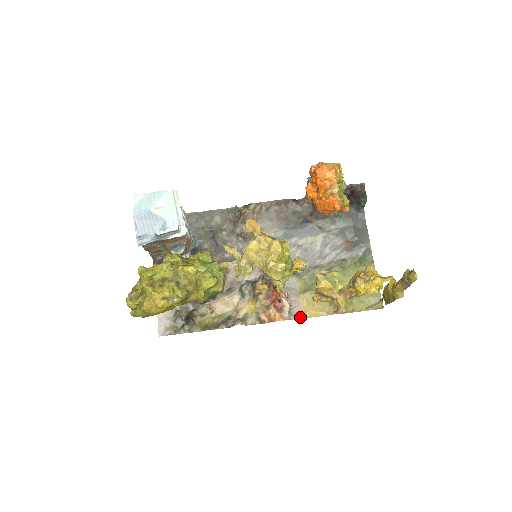
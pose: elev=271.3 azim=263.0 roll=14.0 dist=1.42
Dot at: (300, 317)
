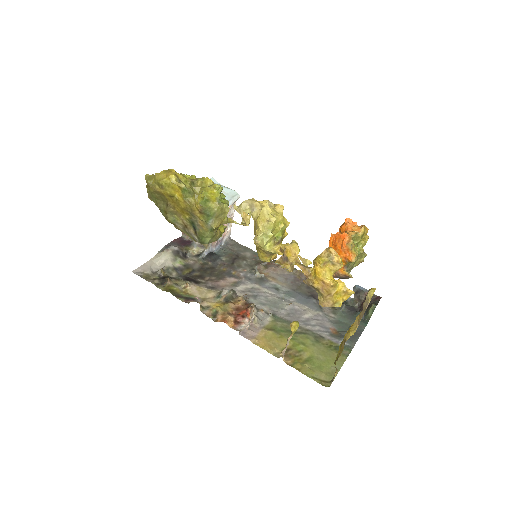
Dot at: (249, 338)
